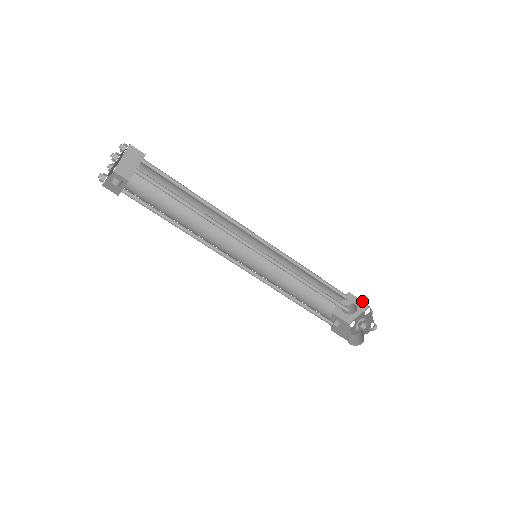
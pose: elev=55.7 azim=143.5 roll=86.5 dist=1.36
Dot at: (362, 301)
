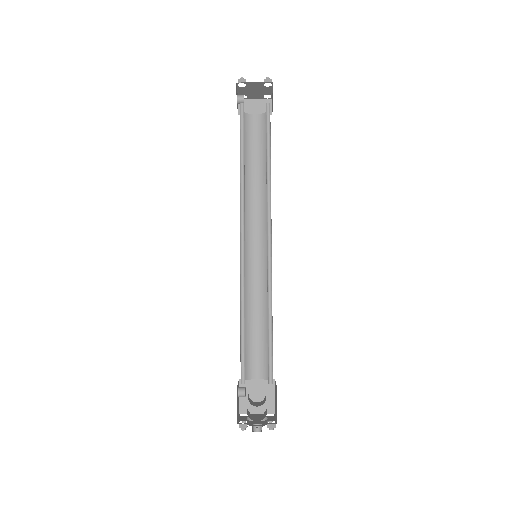
Dot at: (275, 401)
